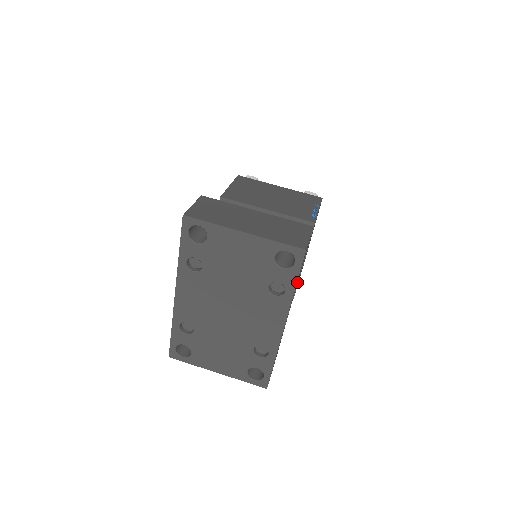
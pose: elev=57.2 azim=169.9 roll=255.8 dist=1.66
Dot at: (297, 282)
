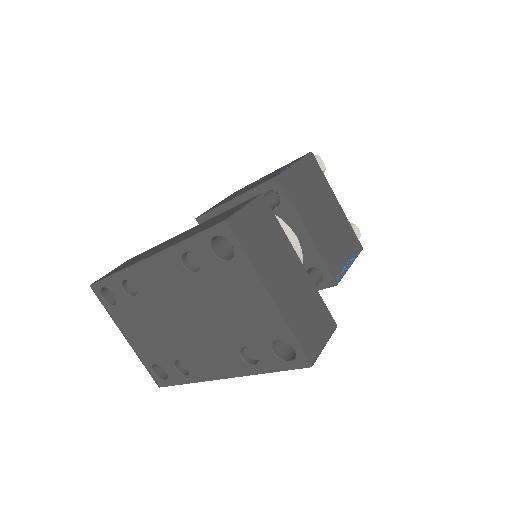
Dot at: occluded
